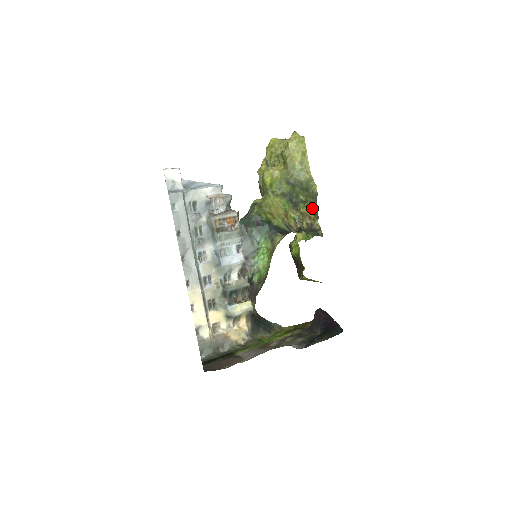
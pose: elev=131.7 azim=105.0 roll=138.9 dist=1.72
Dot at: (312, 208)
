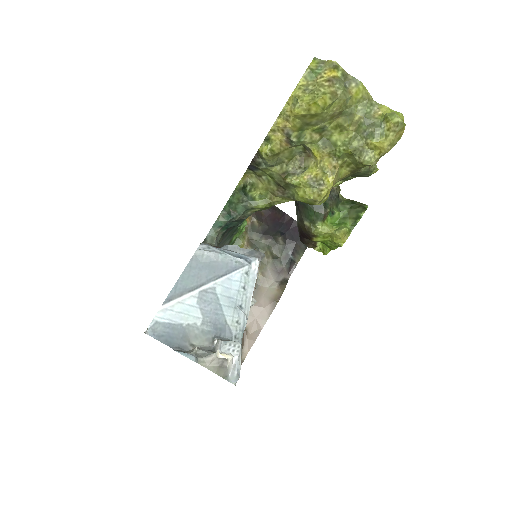
Dot at: occluded
